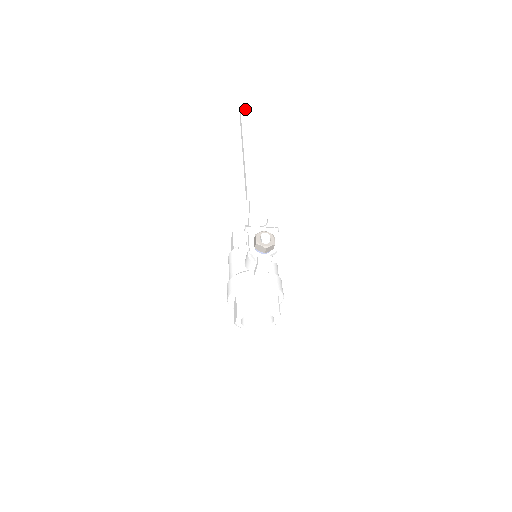
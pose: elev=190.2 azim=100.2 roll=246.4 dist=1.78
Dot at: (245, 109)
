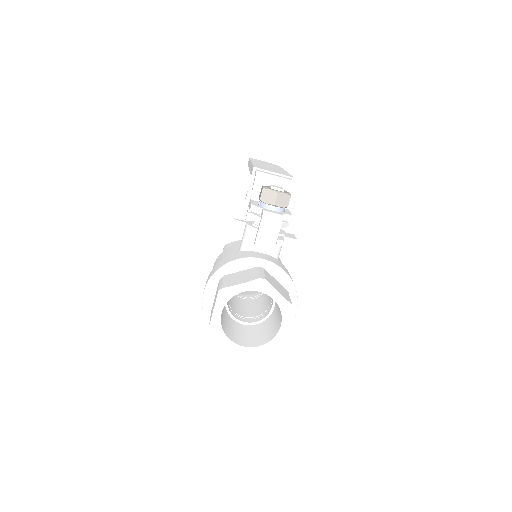
Dot at: occluded
